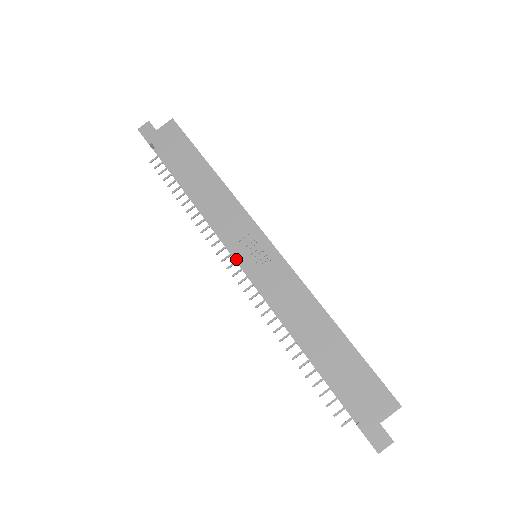
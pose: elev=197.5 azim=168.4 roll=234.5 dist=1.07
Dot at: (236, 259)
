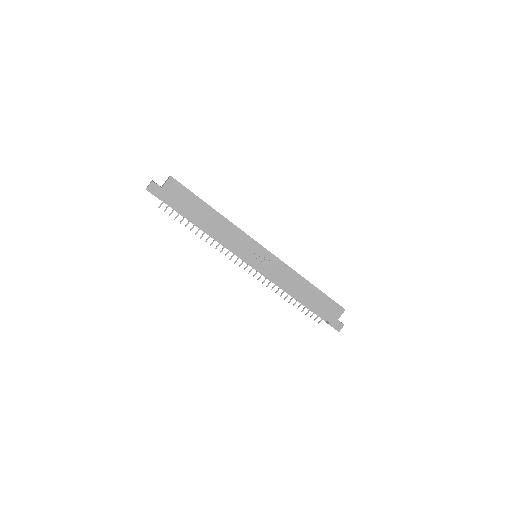
Dot at: (246, 262)
